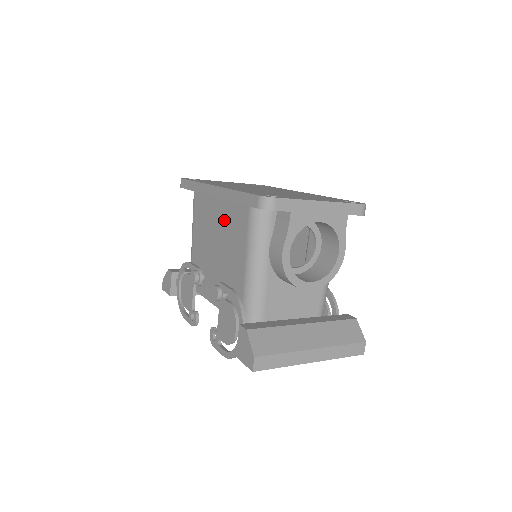
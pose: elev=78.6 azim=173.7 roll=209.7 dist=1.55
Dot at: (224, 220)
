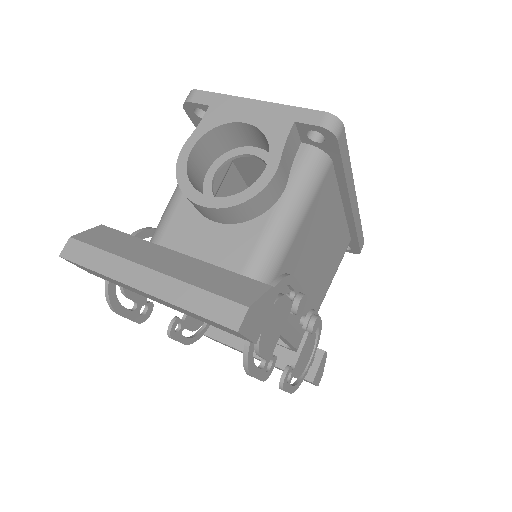
Dot at: occluded
